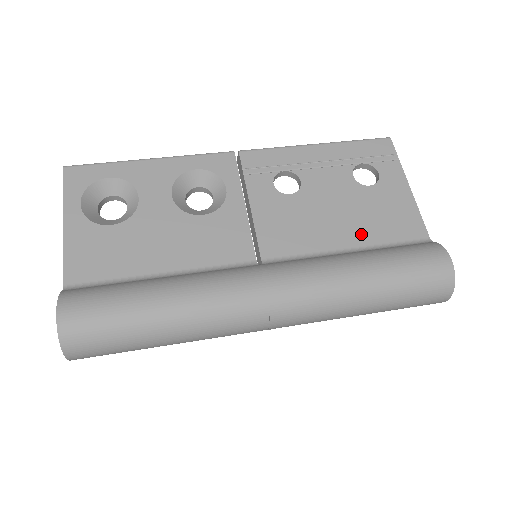
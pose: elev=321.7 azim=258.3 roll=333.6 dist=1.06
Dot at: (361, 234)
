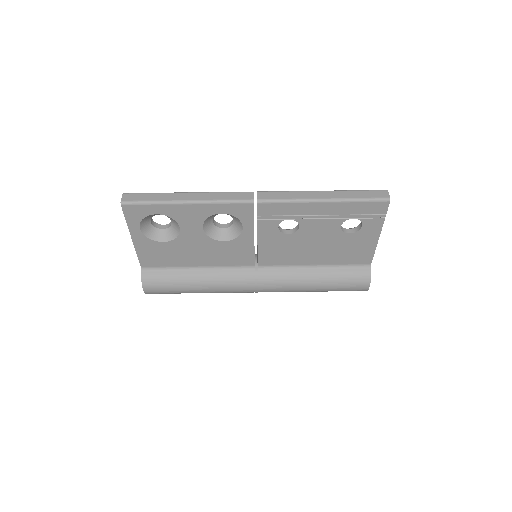
Dot at: (327, 259)
